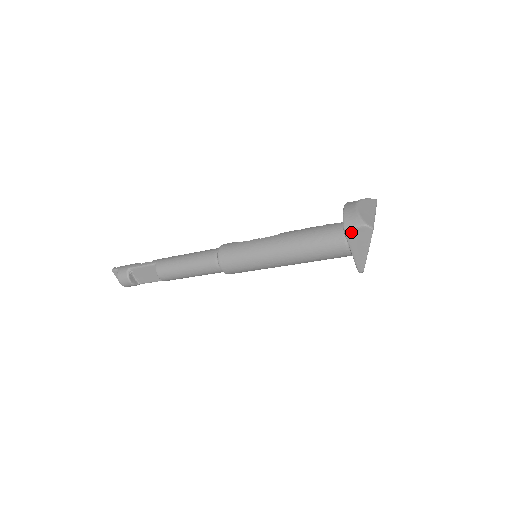
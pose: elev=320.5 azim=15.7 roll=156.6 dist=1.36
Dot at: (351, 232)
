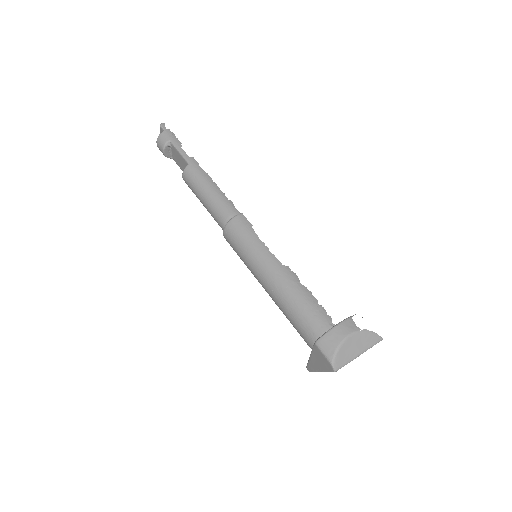
Dot at: (318, 351)
